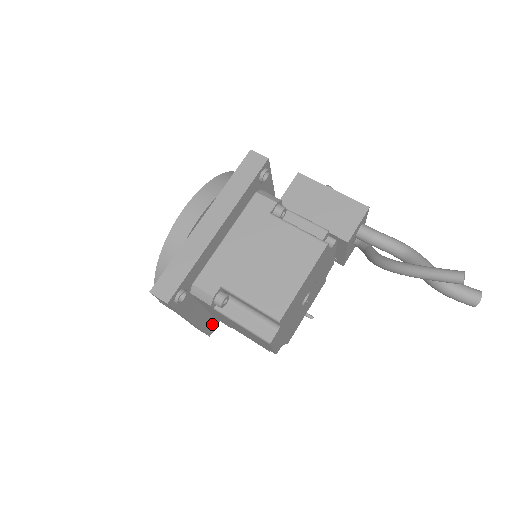
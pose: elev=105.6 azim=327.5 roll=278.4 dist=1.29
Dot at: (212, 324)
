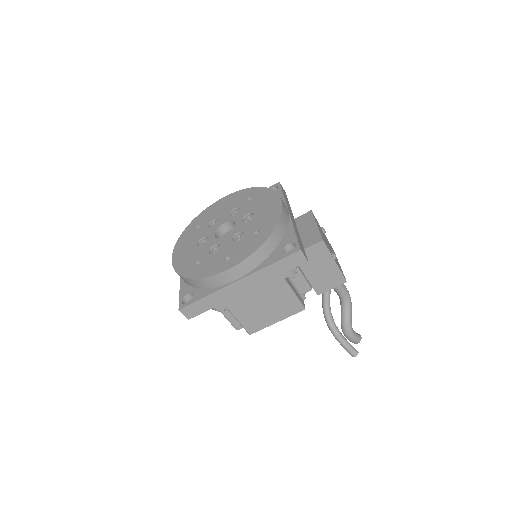
Dot at: occluded
